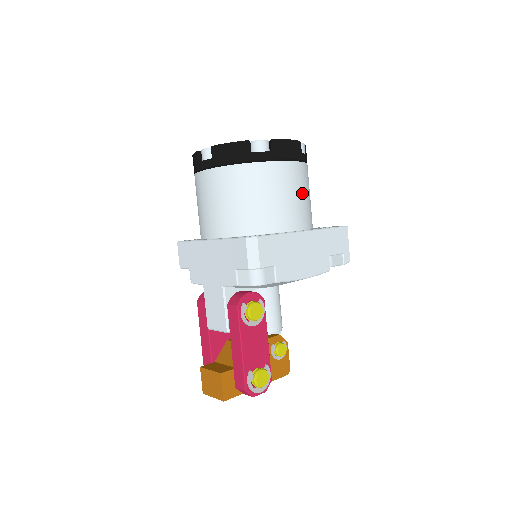
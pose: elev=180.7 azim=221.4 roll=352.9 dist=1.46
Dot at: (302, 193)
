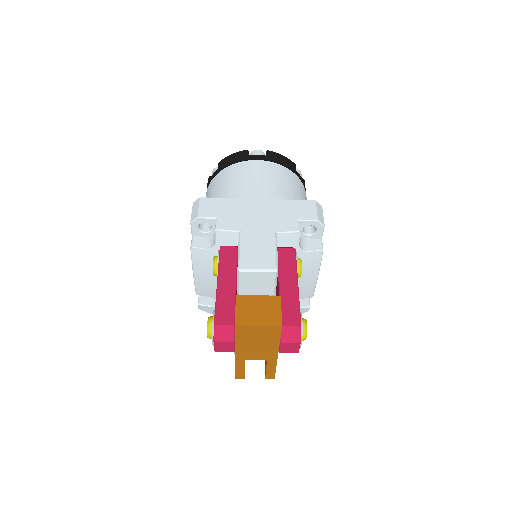
Dot at: occluded
